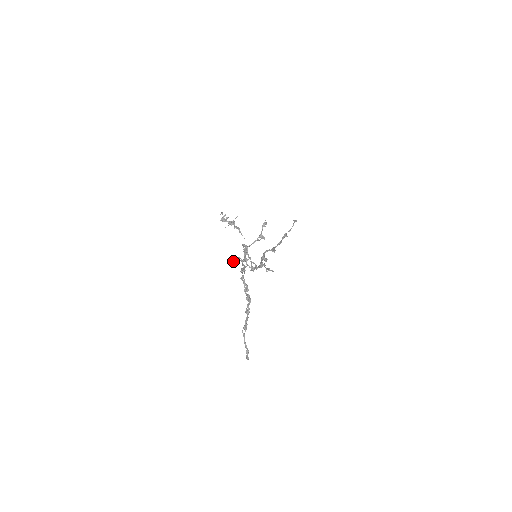
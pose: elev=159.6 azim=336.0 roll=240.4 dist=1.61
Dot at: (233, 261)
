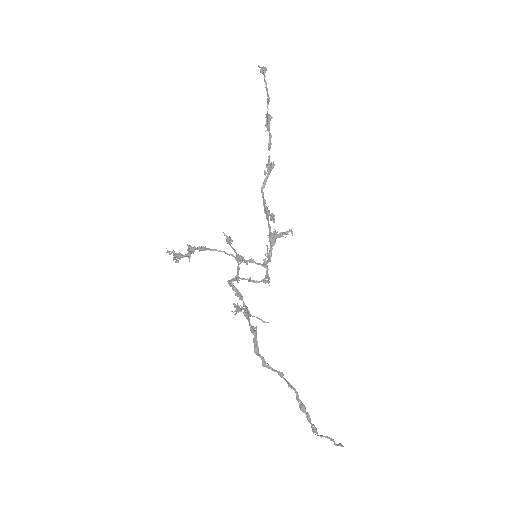
Dot at: (236, 305)
